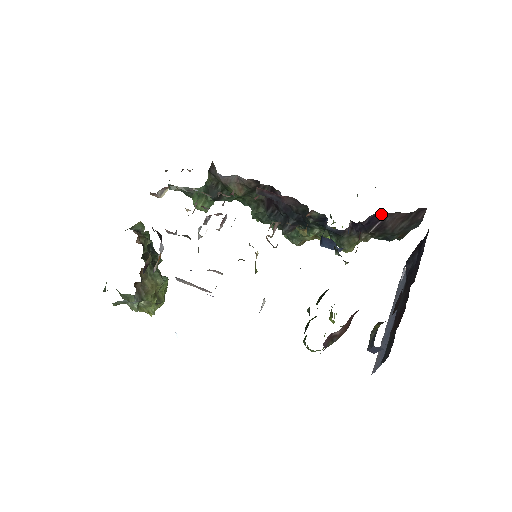
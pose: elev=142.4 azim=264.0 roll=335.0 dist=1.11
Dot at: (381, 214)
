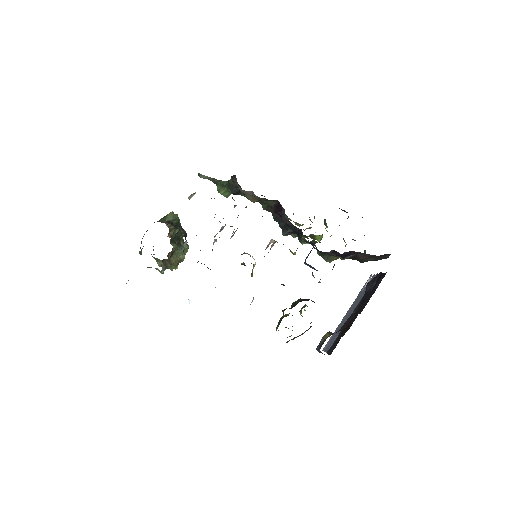
Dot at: (355, 252)
